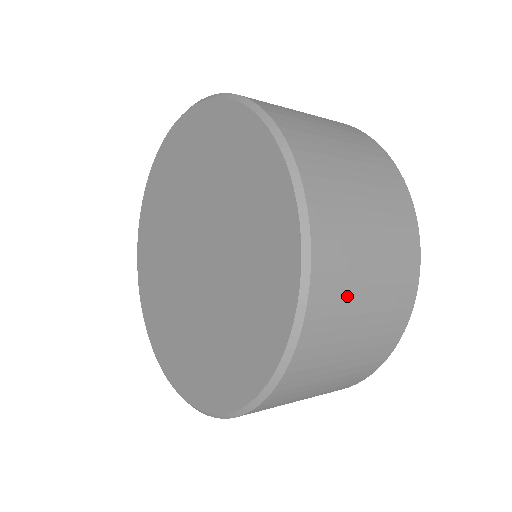
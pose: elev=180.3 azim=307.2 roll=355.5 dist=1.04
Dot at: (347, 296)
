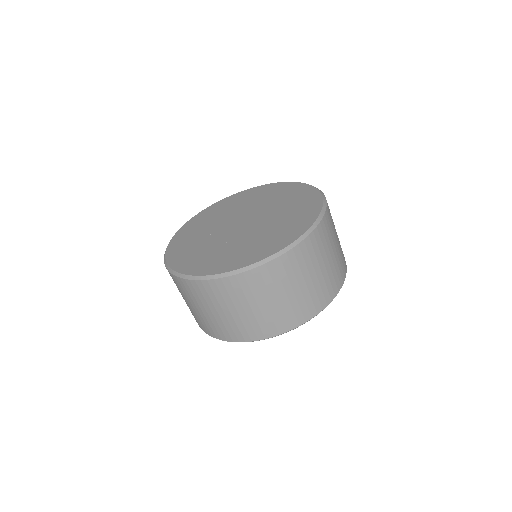
Dot at: occluded
